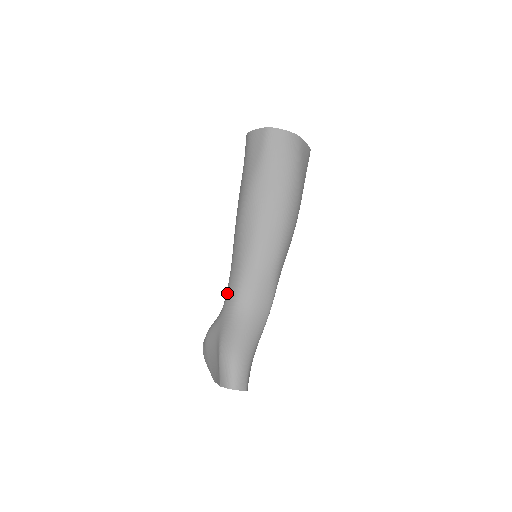
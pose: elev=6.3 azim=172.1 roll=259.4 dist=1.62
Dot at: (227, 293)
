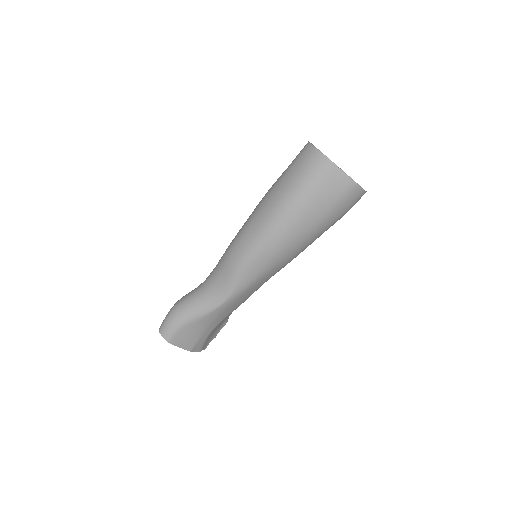
Dot at: occluded
